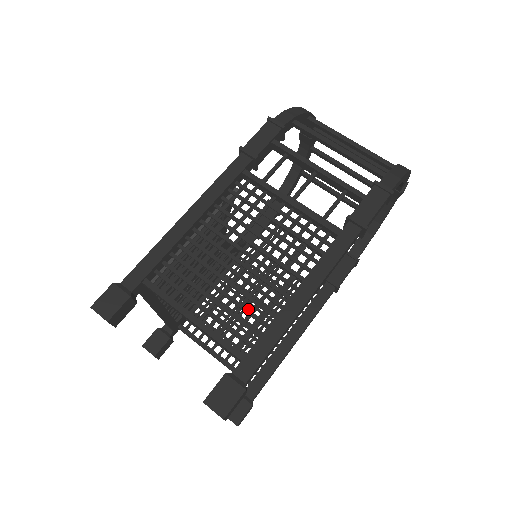
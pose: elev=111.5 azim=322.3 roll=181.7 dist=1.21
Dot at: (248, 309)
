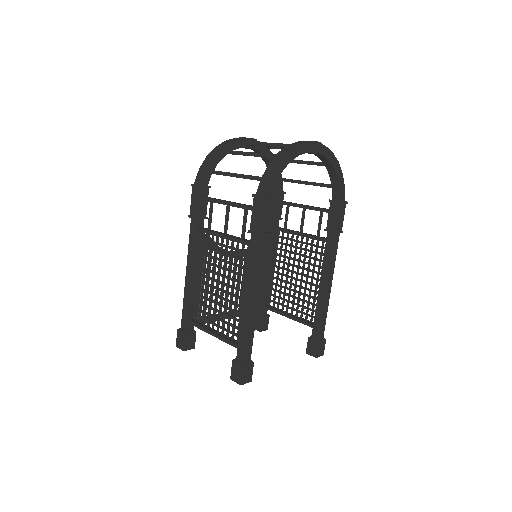
Dot at: (231, 317)
